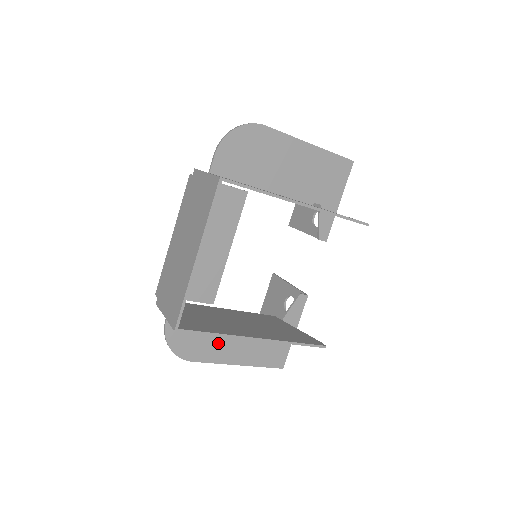
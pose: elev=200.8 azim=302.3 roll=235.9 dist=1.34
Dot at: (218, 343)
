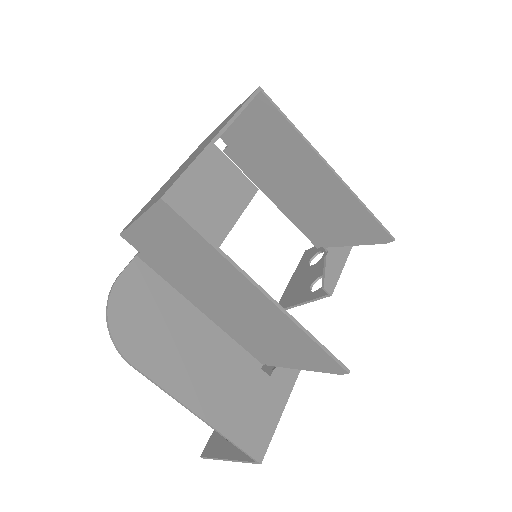
Dot at: (178, 356)
